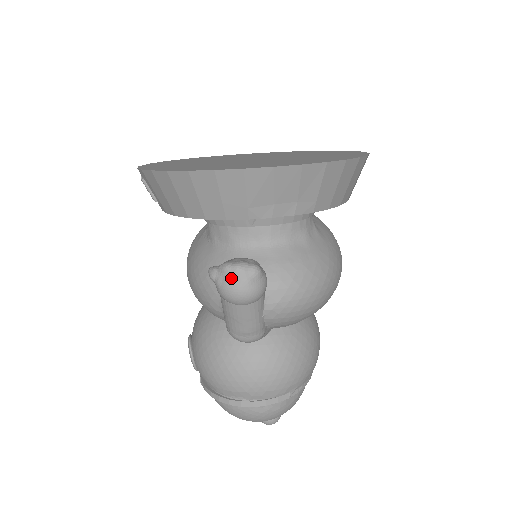
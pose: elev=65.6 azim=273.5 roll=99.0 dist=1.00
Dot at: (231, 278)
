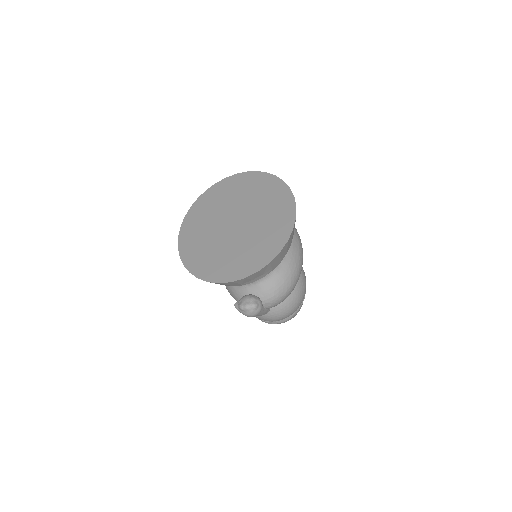
Dot at: (245, 312)
